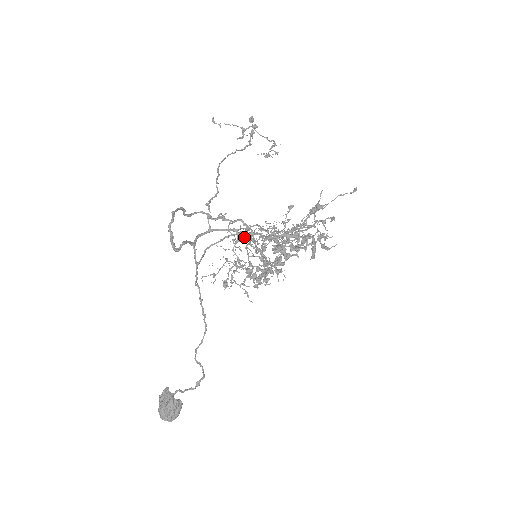
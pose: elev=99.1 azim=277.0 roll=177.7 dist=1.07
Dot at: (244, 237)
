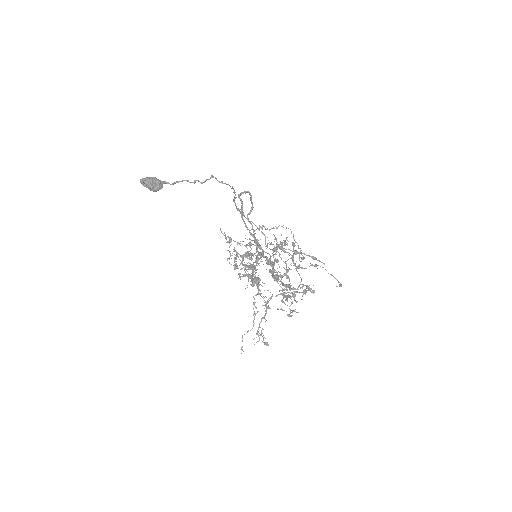
Dot at: (247, 271)
